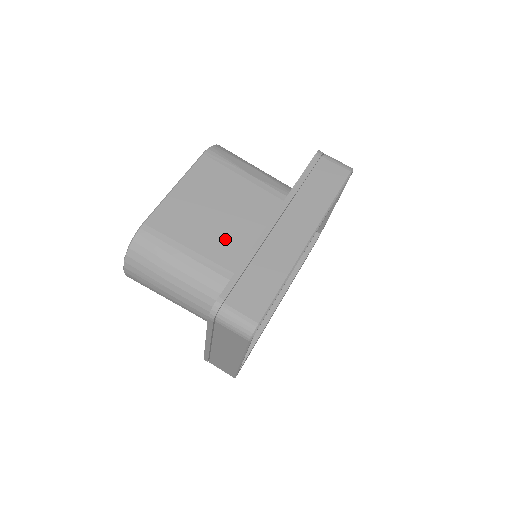
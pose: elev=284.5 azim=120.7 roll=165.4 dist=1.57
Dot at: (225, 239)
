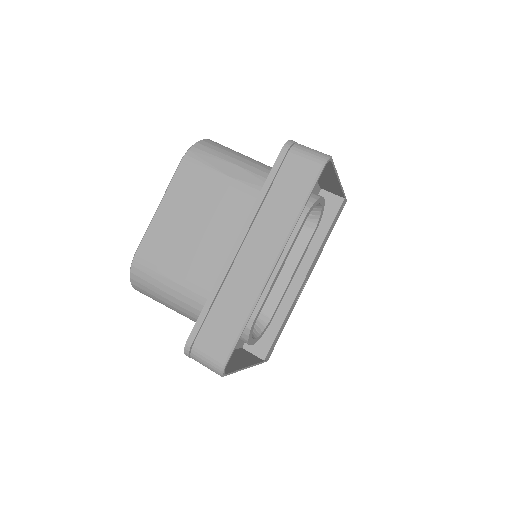
Dot at: (207, 259)
